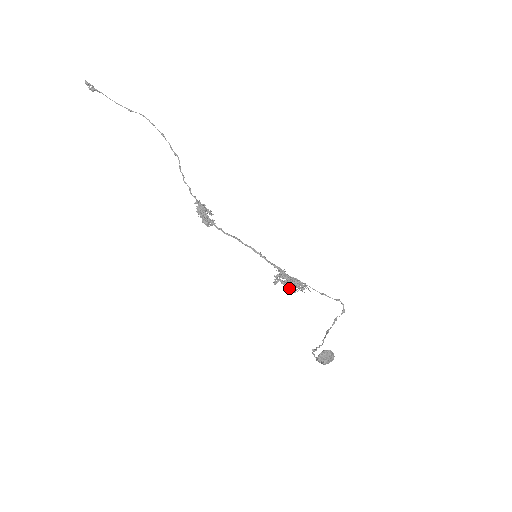
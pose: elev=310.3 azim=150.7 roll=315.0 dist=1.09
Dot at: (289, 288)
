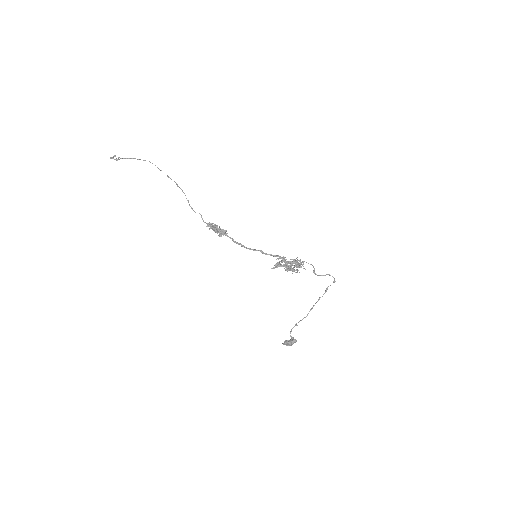
Dot at: occluded
